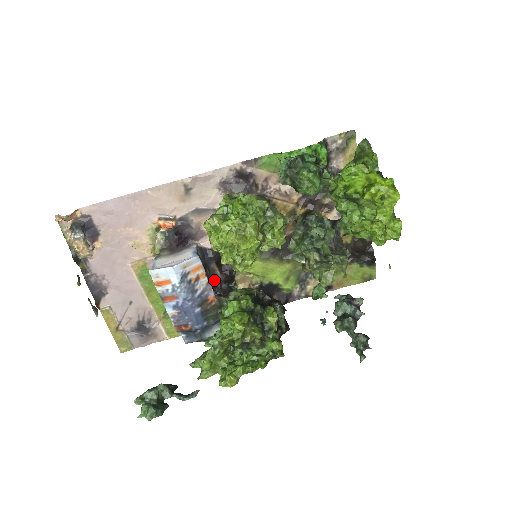
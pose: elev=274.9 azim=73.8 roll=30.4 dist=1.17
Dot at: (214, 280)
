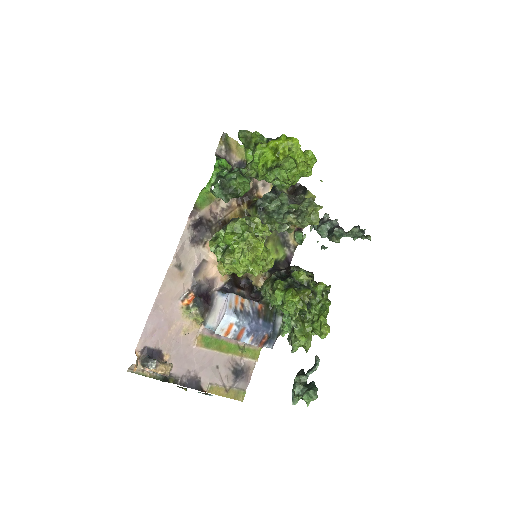
Dot at: occluded
